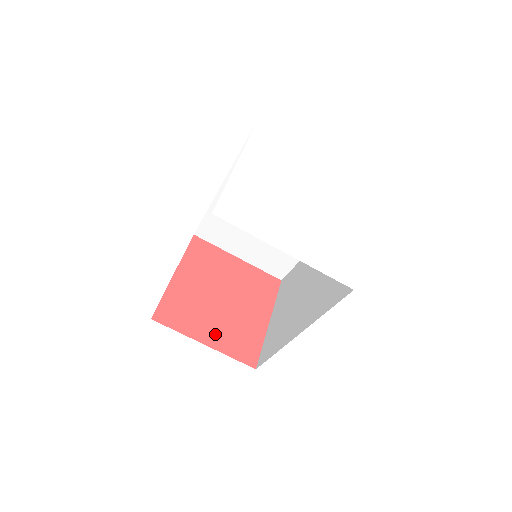
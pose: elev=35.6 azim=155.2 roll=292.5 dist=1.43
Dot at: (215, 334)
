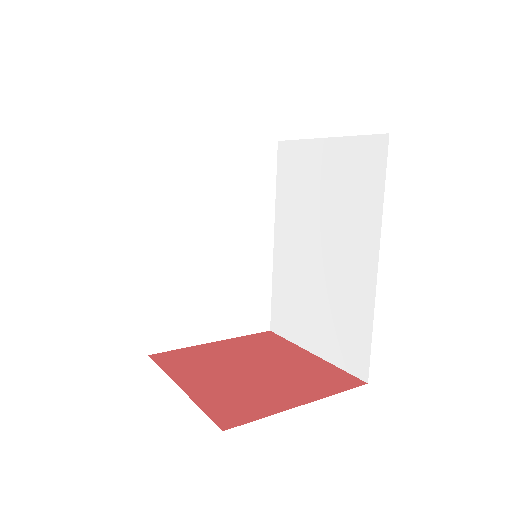
Dot at: (295, 392)
